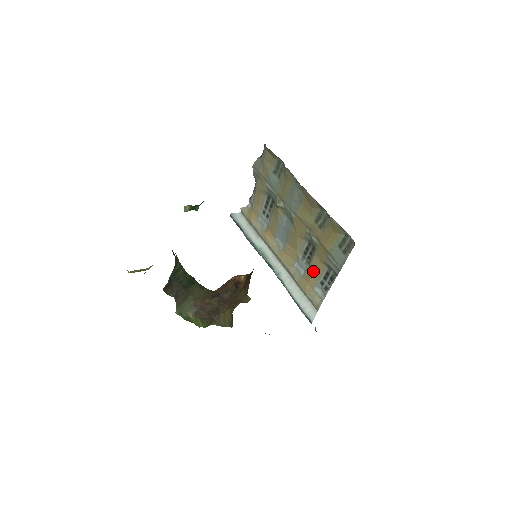
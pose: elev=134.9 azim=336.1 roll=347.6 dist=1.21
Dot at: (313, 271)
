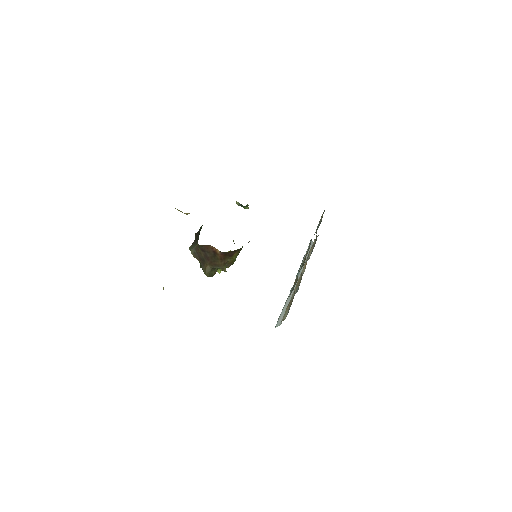
Dot at: occluded
